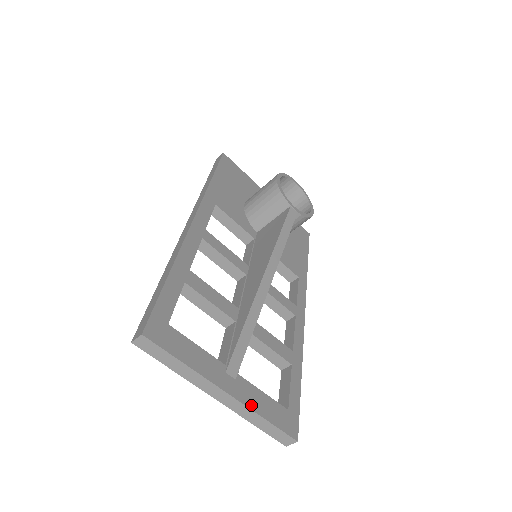
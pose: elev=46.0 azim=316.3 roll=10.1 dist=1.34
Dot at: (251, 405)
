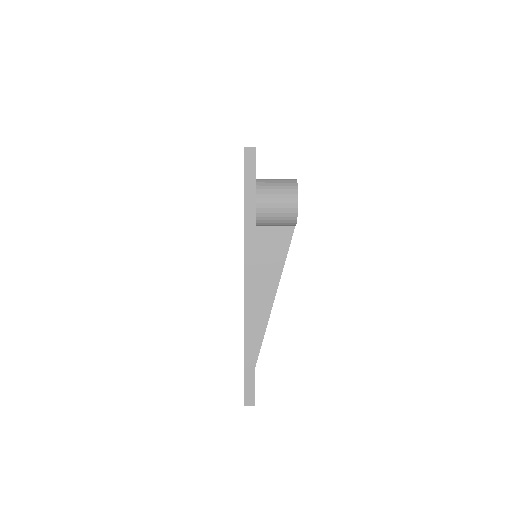
Dot at: occluded
